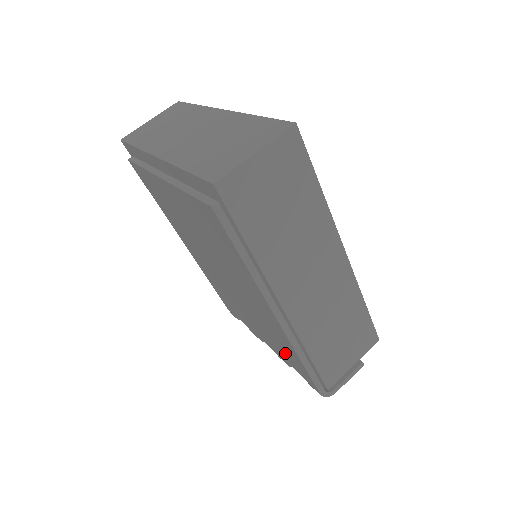
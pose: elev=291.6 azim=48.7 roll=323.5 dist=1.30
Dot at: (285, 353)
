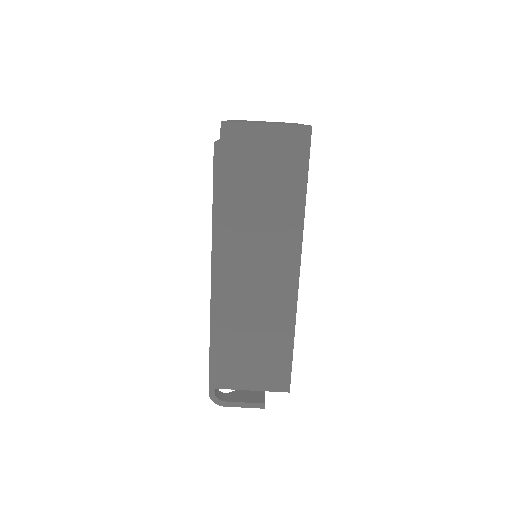
Dot at: occluded
